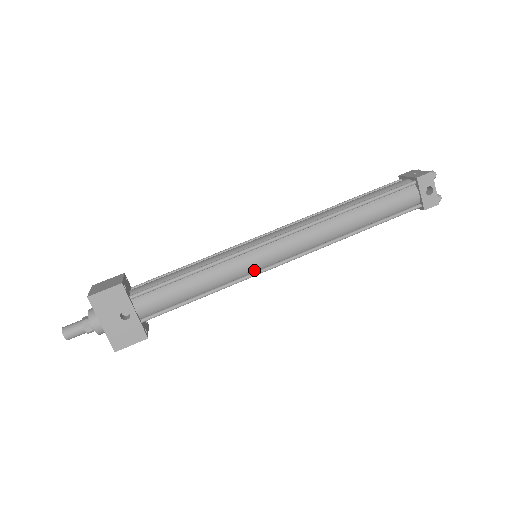
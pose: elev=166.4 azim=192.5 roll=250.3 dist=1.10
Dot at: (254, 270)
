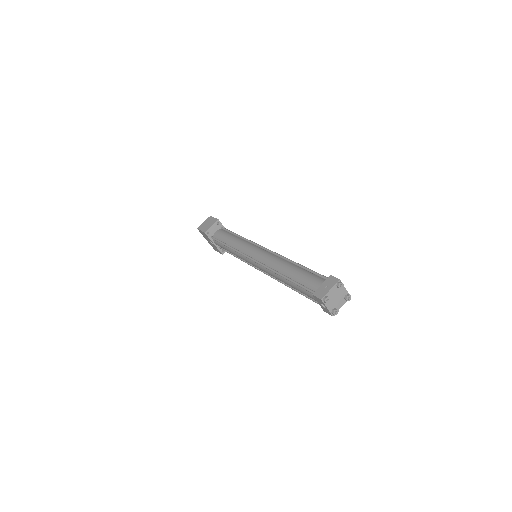
Dot at: occluded
